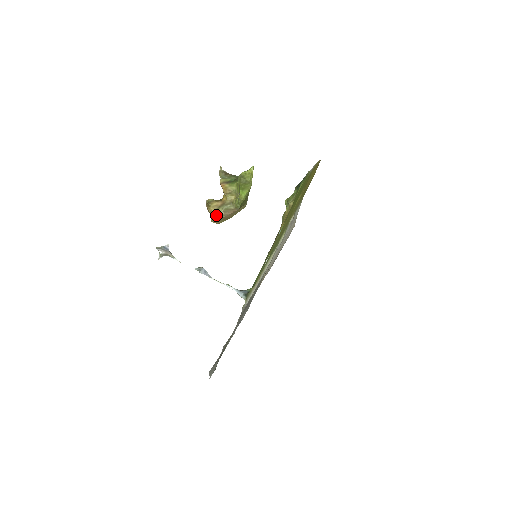
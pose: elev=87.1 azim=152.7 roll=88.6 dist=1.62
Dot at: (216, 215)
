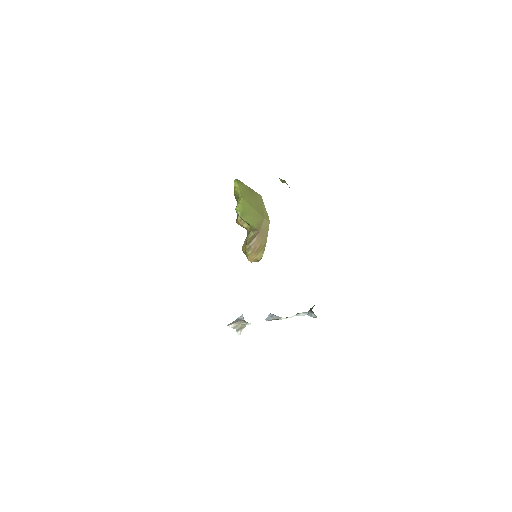
Dot at: (246, 252)
